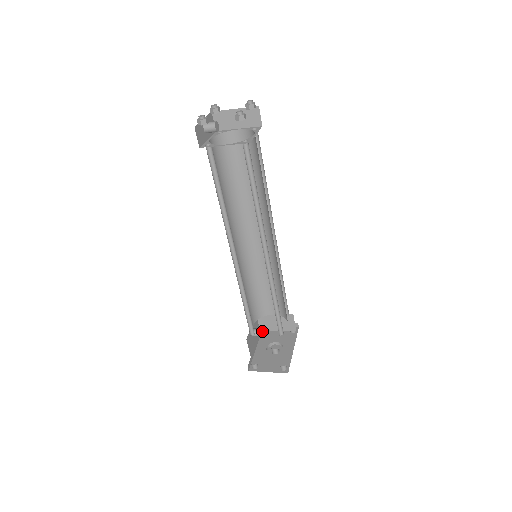
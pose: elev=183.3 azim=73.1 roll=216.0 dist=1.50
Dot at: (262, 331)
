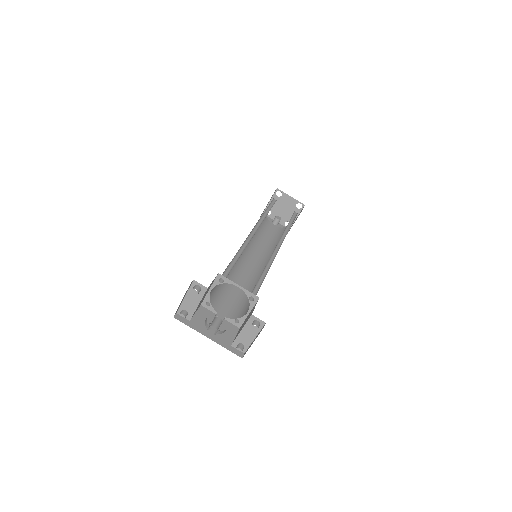
Dot at: (223, 317)
